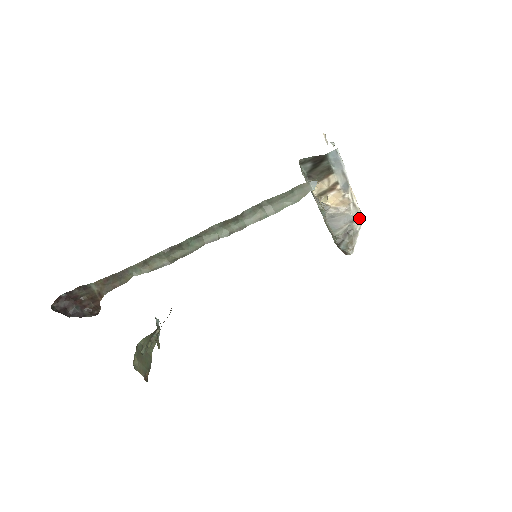
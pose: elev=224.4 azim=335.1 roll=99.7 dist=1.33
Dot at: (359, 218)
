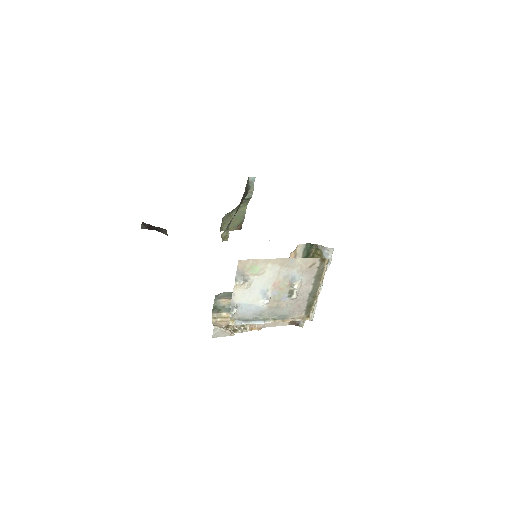
Dot at: (306, 319)
